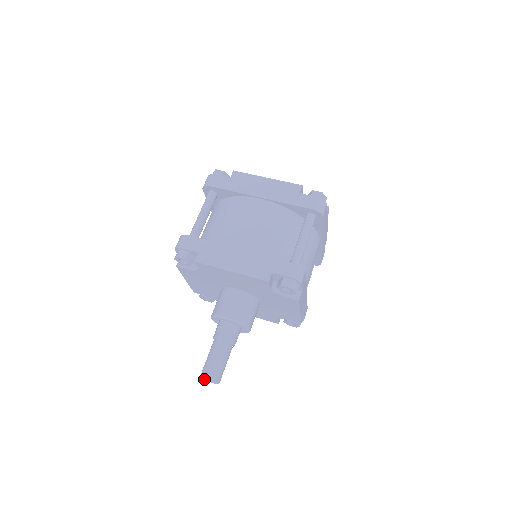
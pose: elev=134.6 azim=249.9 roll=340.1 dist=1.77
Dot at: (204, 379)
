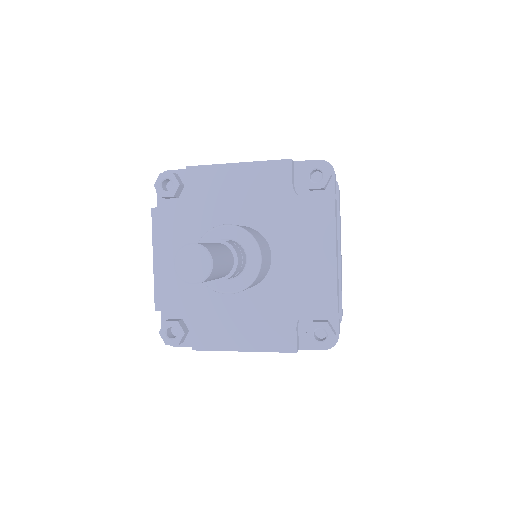
Dot at: (180, 270)
